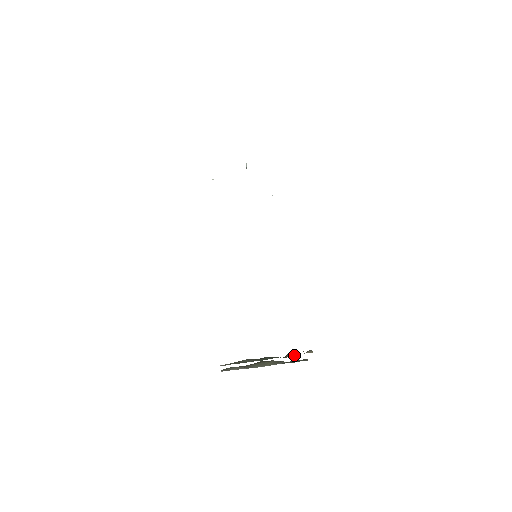
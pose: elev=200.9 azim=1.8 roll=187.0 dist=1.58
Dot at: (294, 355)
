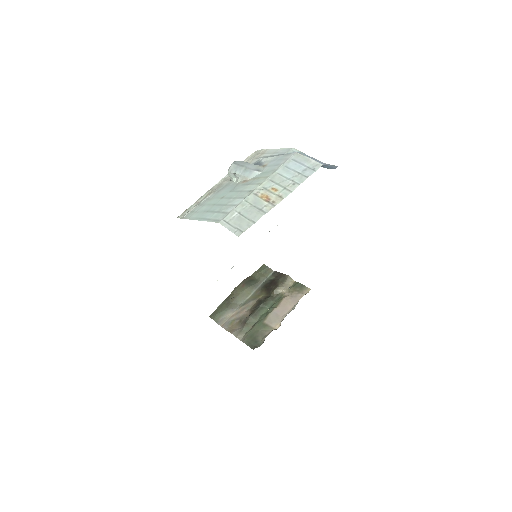
Dot at: (282, 291)
